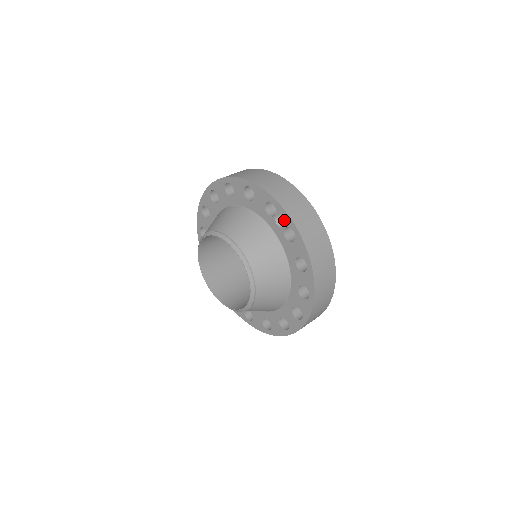
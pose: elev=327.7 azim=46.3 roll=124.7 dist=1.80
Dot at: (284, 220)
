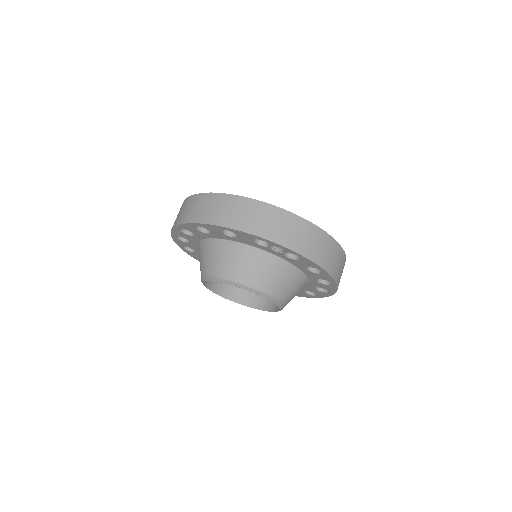
Dot at: occluded
